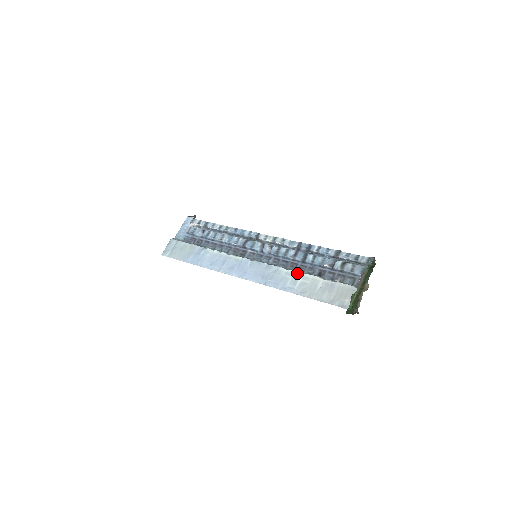
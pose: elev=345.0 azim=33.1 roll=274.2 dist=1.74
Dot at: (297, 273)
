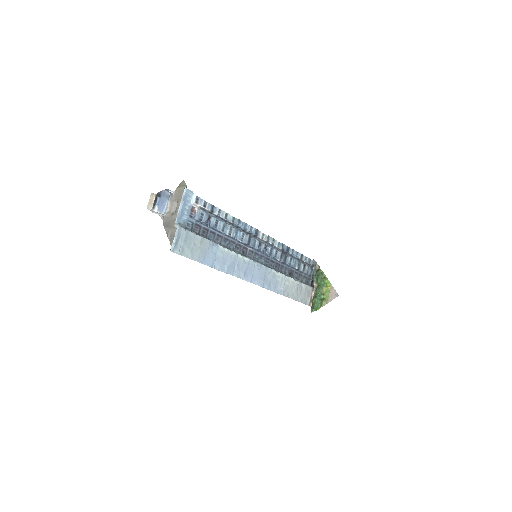
Dot at: (284, 276)
